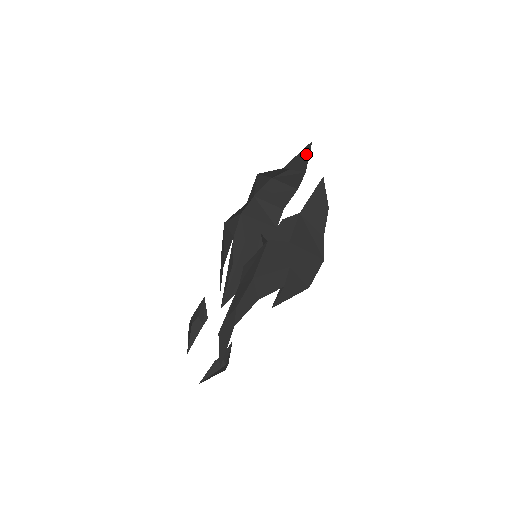
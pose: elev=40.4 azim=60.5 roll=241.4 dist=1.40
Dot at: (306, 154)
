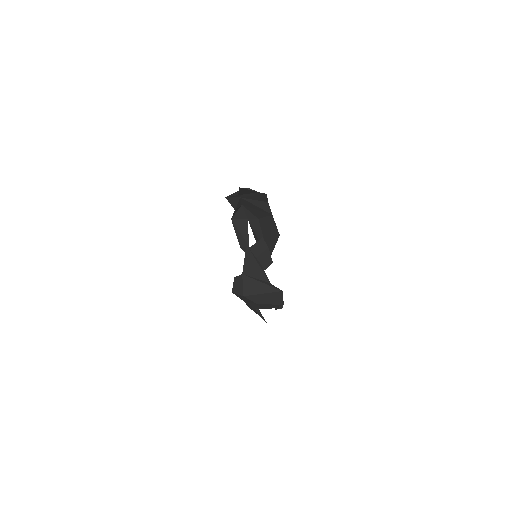
Dot at: (245, 190)
